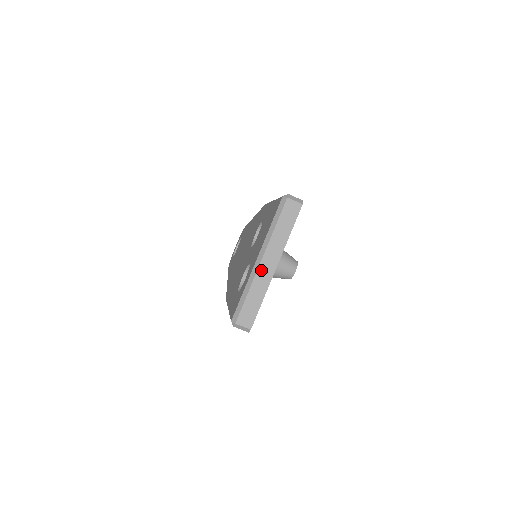
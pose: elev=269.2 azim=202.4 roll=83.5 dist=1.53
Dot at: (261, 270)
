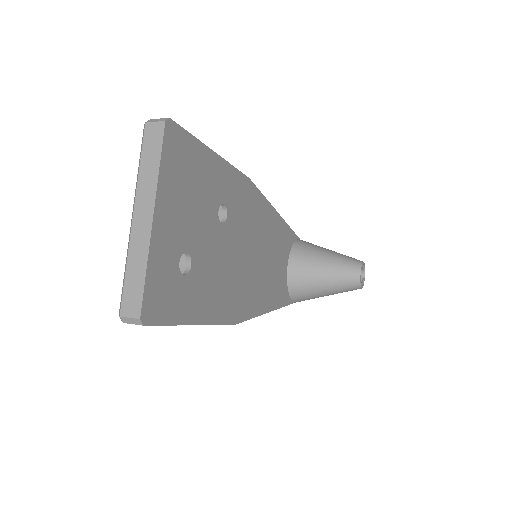
Dot at: (135, 230)
